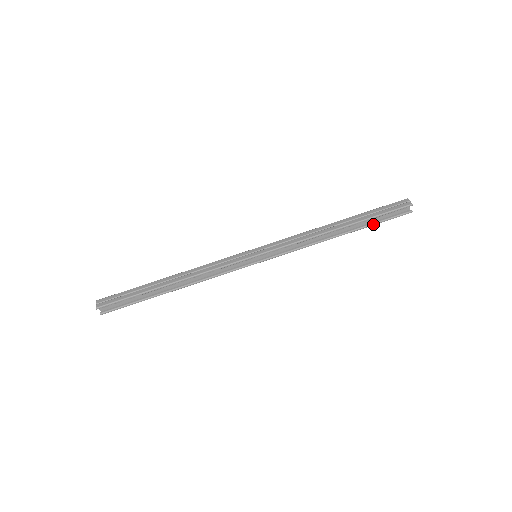
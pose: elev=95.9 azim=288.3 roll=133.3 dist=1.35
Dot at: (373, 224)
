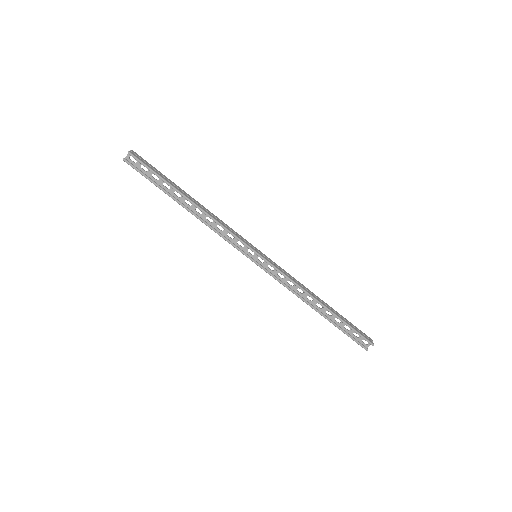
Dot at: (340, 328)
